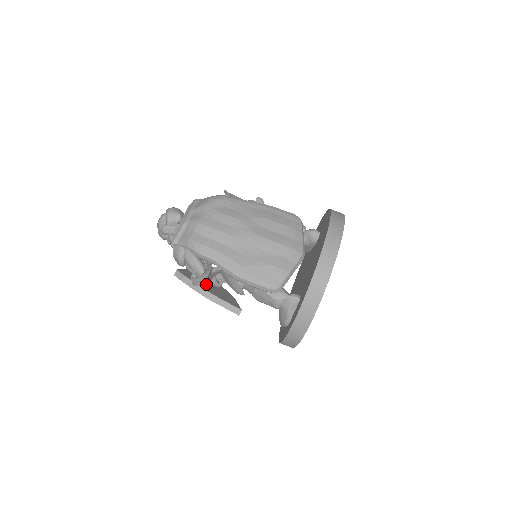
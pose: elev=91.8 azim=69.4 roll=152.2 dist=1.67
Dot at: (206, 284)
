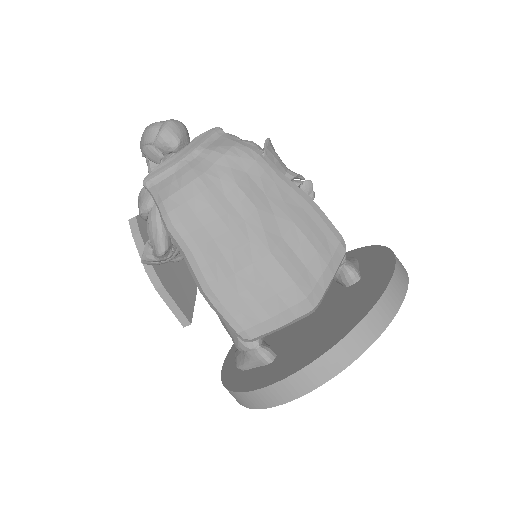
Dot at: occluded
